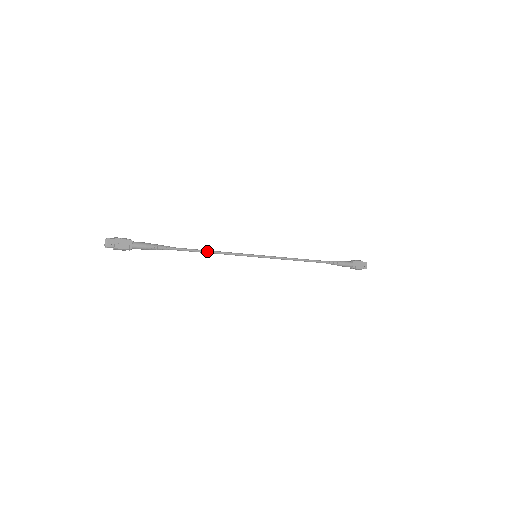
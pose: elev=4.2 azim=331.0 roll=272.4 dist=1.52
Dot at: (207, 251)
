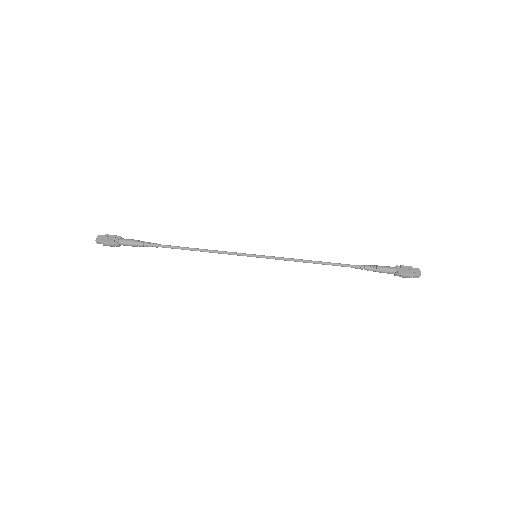
Dot at: (197, 249)
